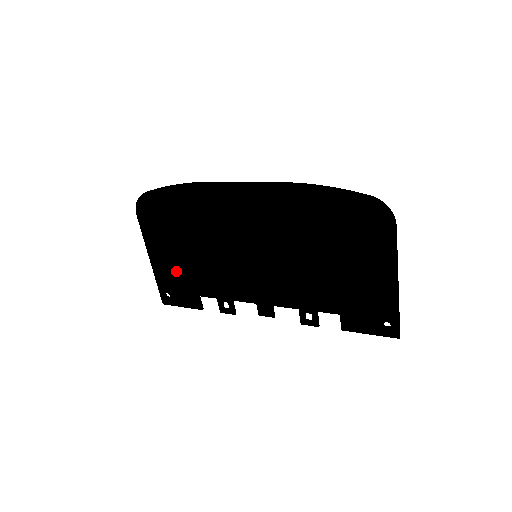
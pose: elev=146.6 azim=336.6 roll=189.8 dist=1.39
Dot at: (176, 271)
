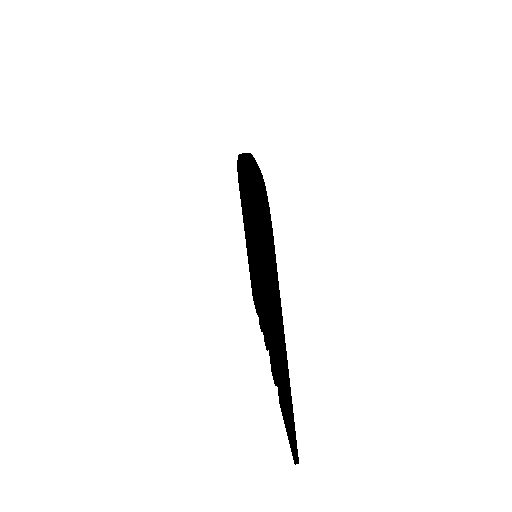
Dot at: (249, 260)
